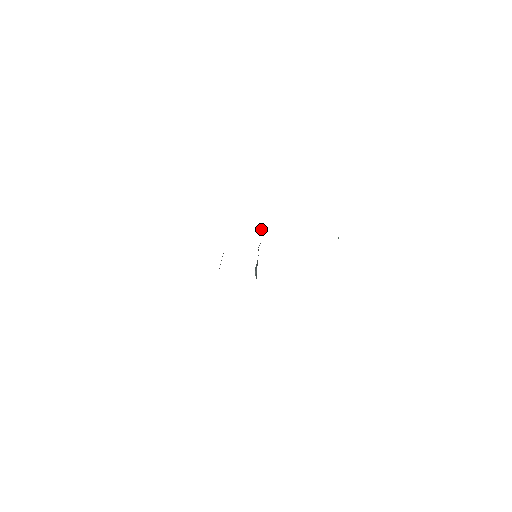
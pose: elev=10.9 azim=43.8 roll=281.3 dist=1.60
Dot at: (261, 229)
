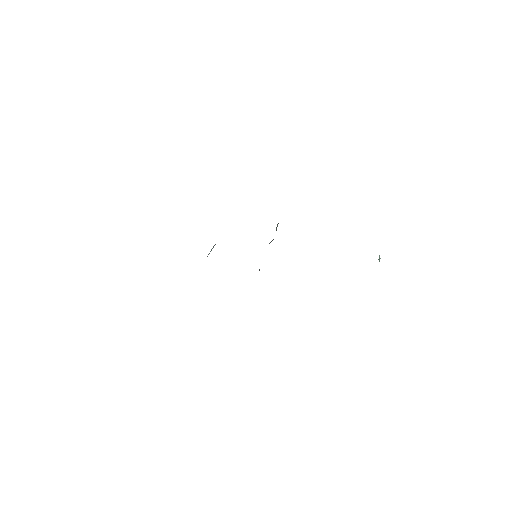
Dot at: (277, 226)
